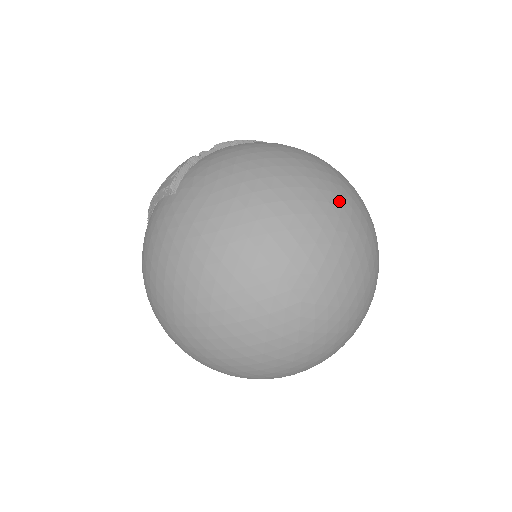
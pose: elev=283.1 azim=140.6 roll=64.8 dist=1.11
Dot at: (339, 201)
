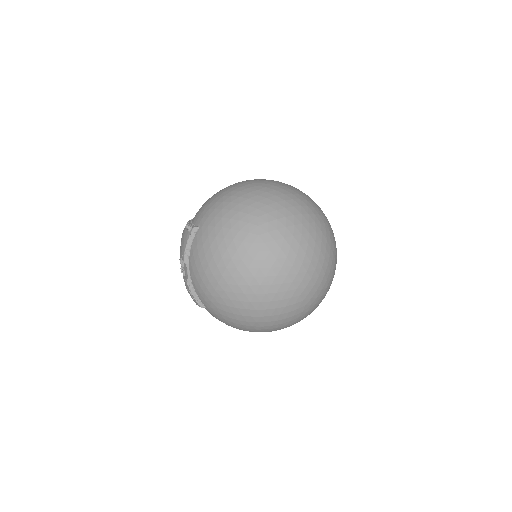
Dot at: (273, 258)
